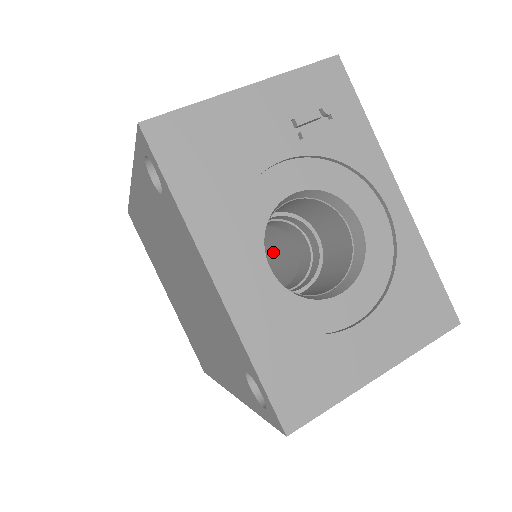
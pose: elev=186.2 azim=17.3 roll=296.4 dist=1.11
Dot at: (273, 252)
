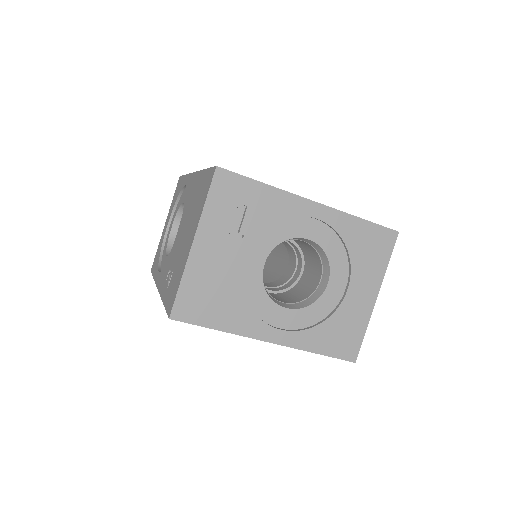
Dot at: occluded
